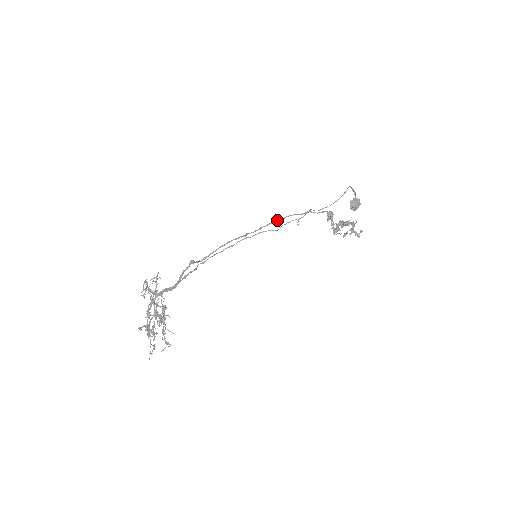
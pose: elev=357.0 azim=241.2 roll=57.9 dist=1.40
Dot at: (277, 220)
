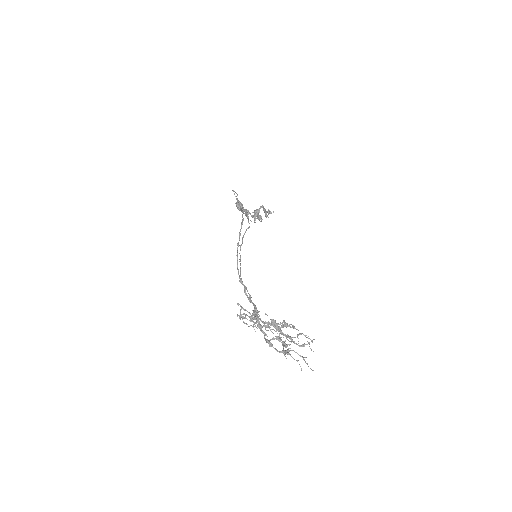
Dot at: (242, 220)
